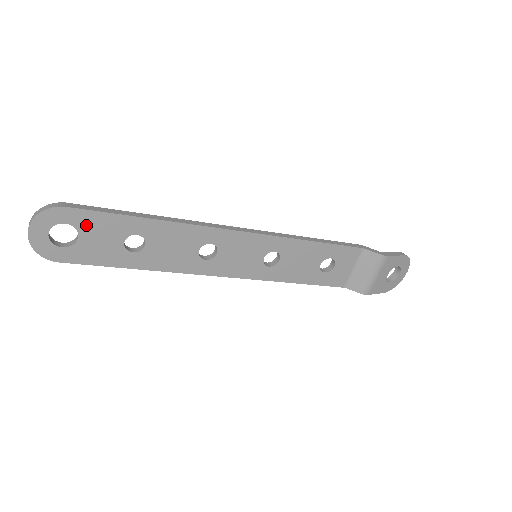
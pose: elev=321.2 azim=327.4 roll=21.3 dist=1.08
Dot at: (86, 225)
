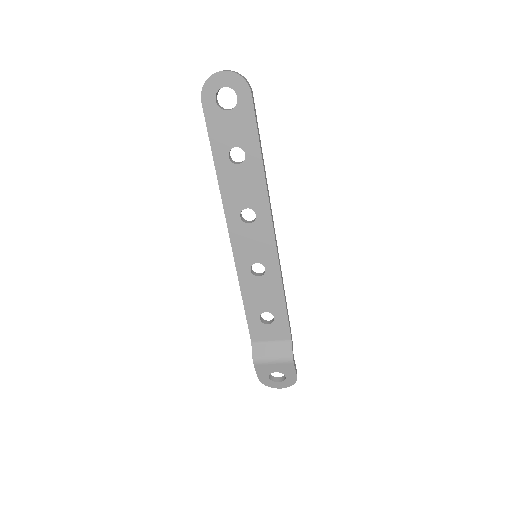
Dot at: (241, 113)
